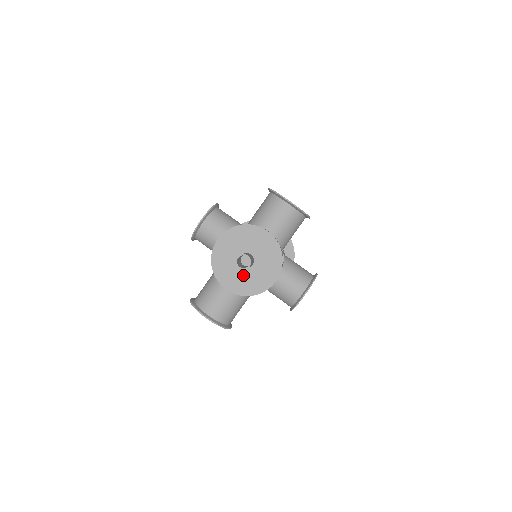
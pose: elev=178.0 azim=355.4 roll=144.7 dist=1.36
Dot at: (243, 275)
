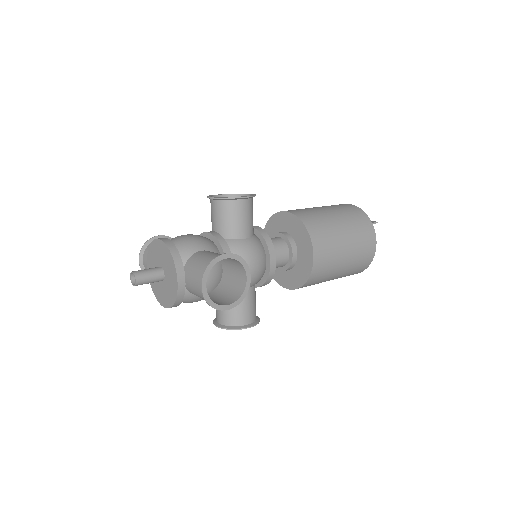
Dot at: occluded
